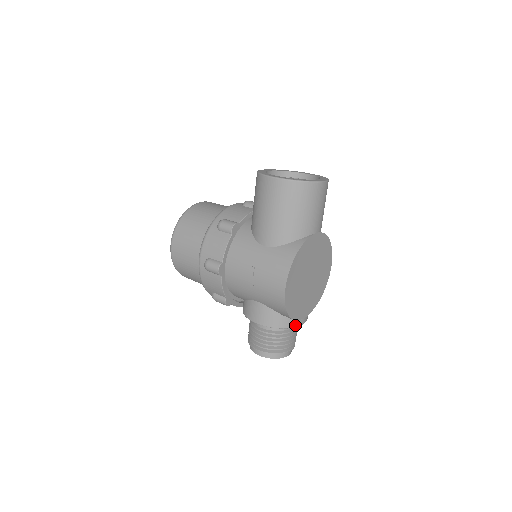
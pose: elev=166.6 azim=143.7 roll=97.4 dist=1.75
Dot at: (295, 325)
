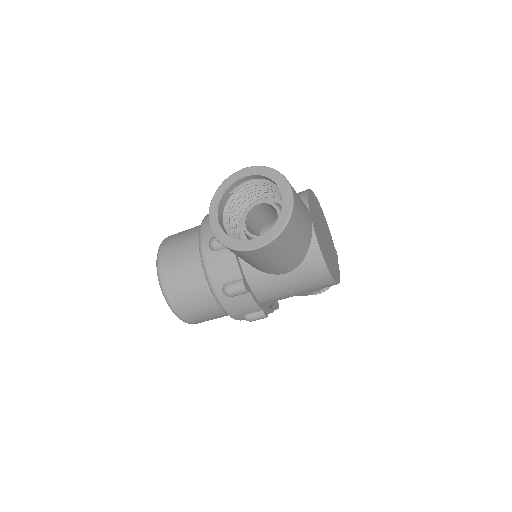
Dot at: occluded
